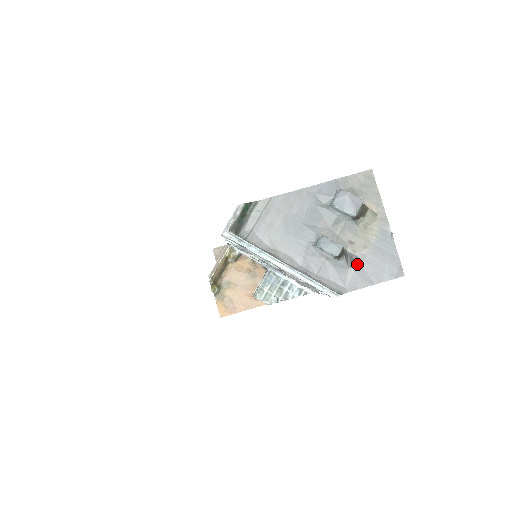
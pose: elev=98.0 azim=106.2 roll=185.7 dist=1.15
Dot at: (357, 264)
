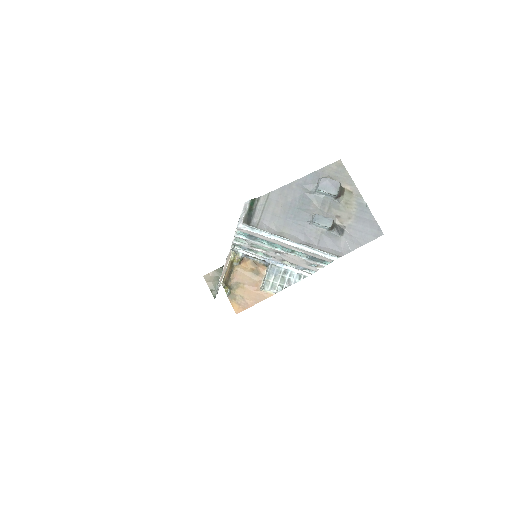
Dot at: (346, 232)
